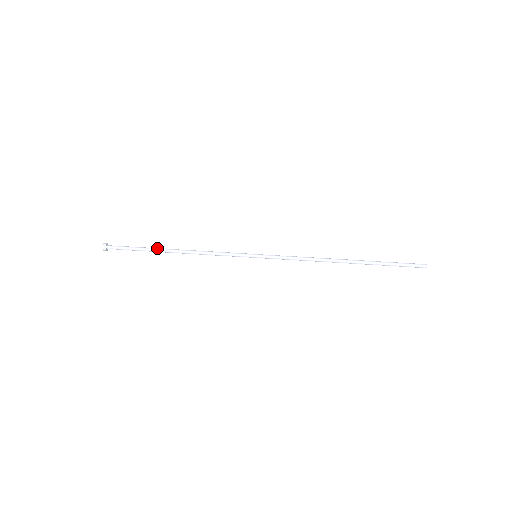
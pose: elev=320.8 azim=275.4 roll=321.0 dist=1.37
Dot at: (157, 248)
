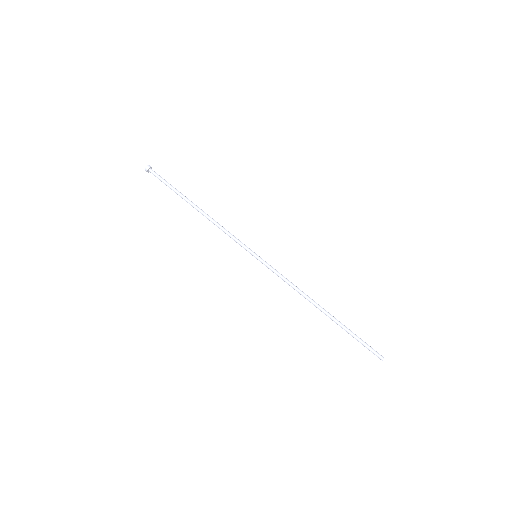
Dot at: (184, 199)
